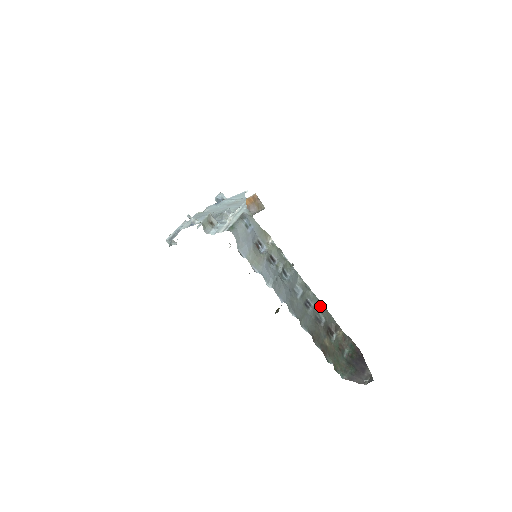
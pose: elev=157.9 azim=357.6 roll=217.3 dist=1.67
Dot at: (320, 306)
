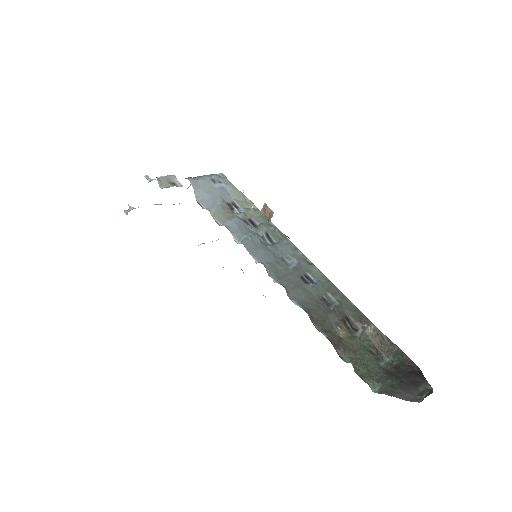
Dot at: (330, 286)
